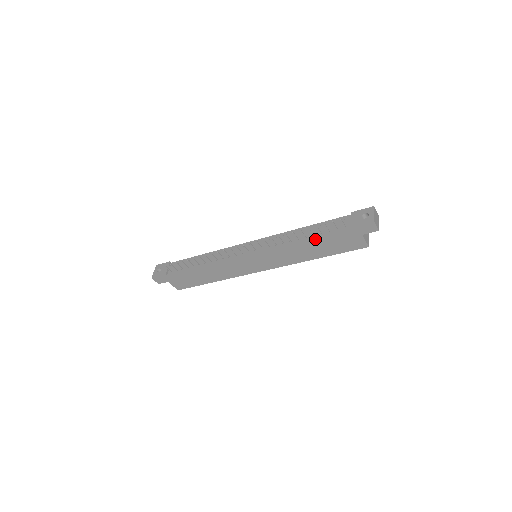
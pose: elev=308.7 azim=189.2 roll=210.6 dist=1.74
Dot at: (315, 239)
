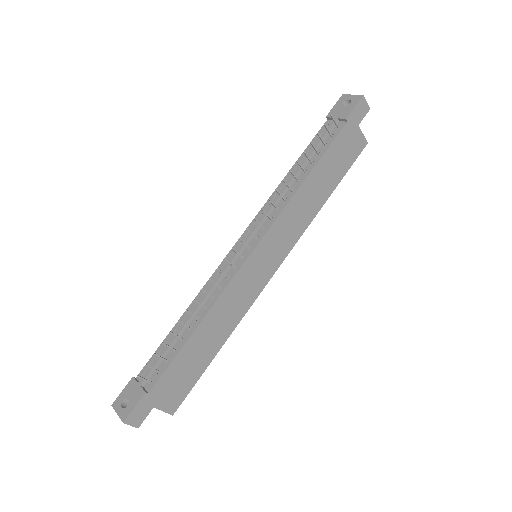
Dot at: (318, 163)
